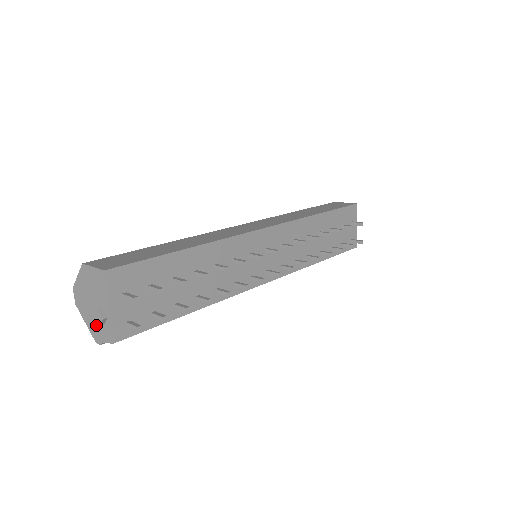
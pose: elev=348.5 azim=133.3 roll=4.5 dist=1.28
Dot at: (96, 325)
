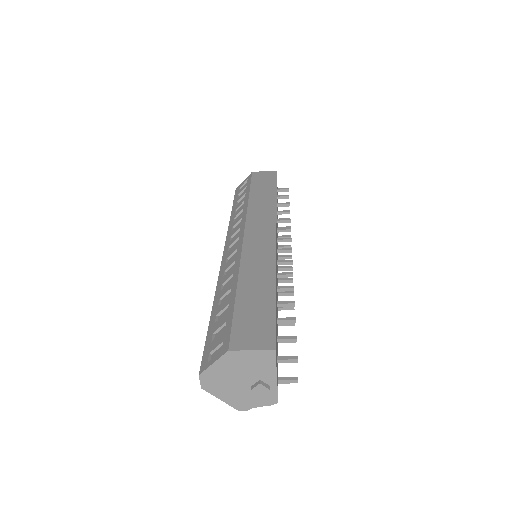
Dot at: (244, 397)
